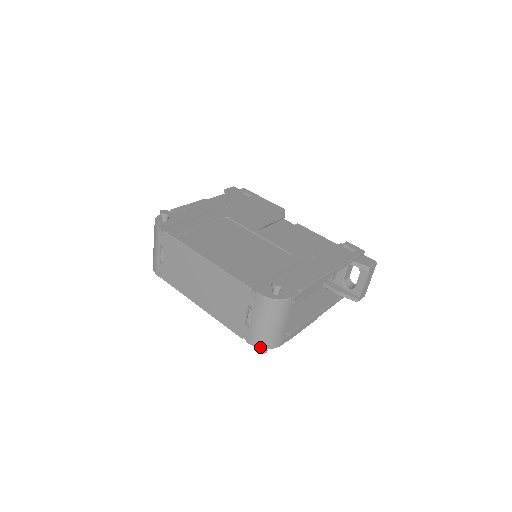
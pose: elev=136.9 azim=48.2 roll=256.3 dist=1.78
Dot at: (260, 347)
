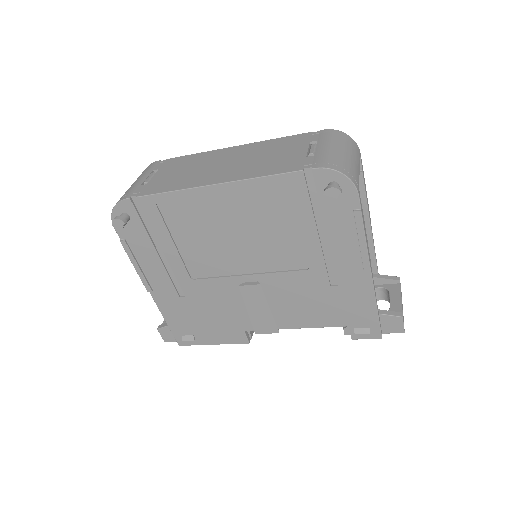
Dot at: (336, 169)
